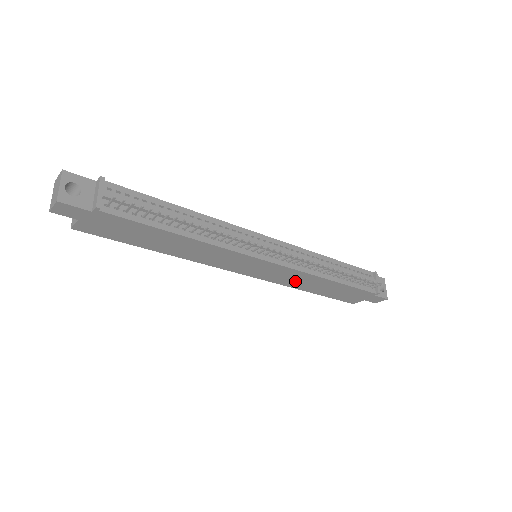
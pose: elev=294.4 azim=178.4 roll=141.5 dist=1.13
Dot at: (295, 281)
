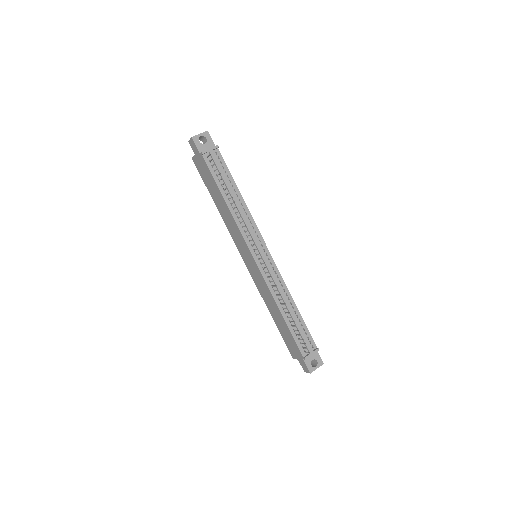
Dot at: (265, 294)
